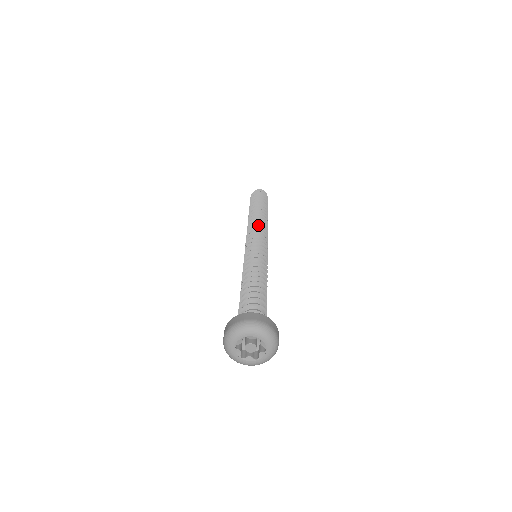
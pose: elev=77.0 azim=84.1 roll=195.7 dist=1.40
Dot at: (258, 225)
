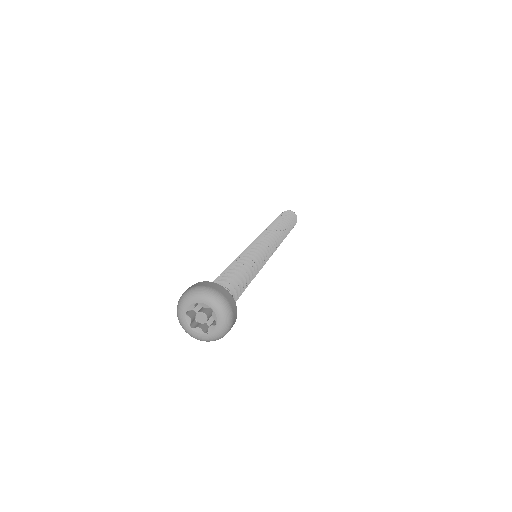
Dot at: occluded
